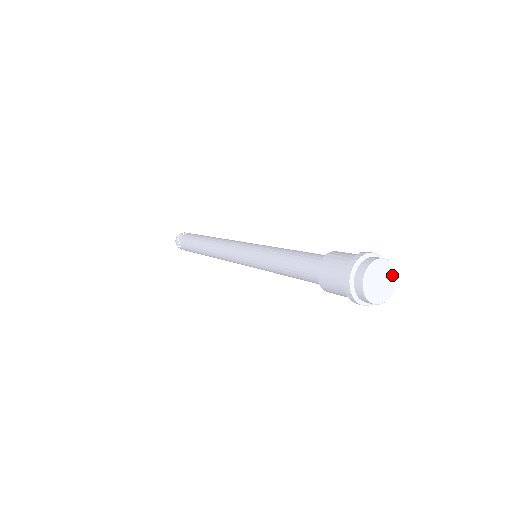
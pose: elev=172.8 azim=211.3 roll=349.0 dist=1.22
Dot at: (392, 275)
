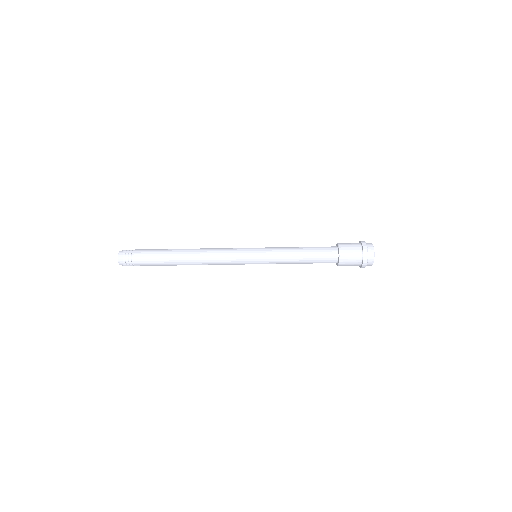
Dot at: occluded
